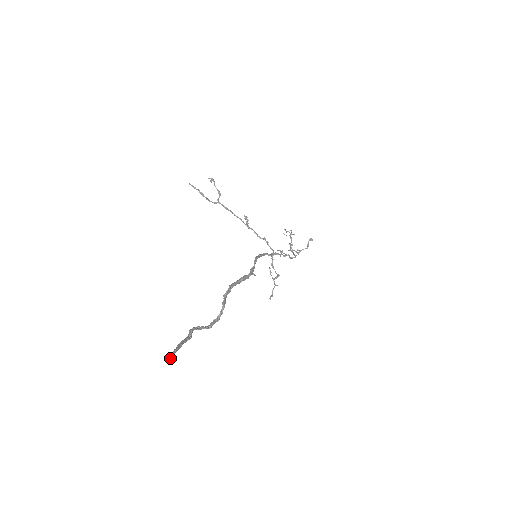
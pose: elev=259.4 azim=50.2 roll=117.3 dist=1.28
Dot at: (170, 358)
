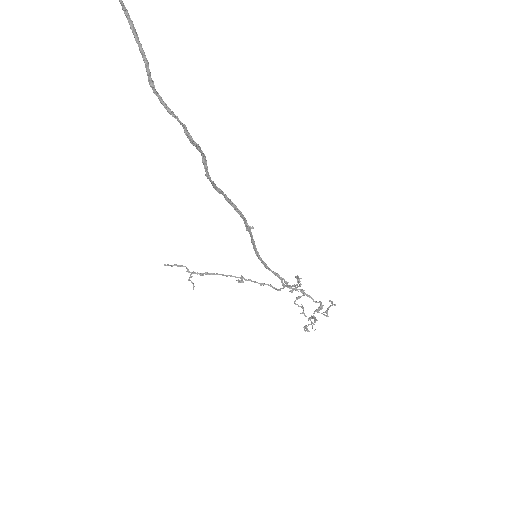
Dot at: out of frame
